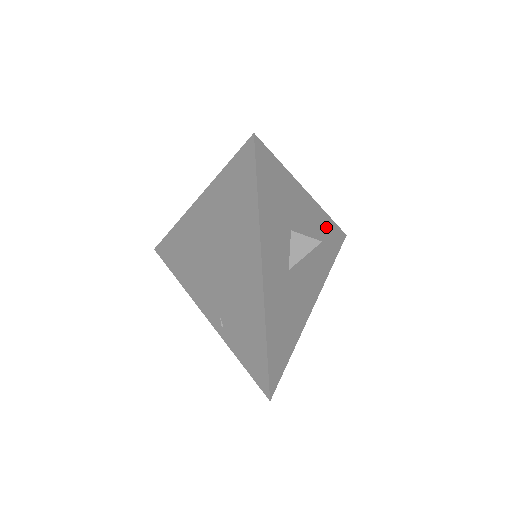
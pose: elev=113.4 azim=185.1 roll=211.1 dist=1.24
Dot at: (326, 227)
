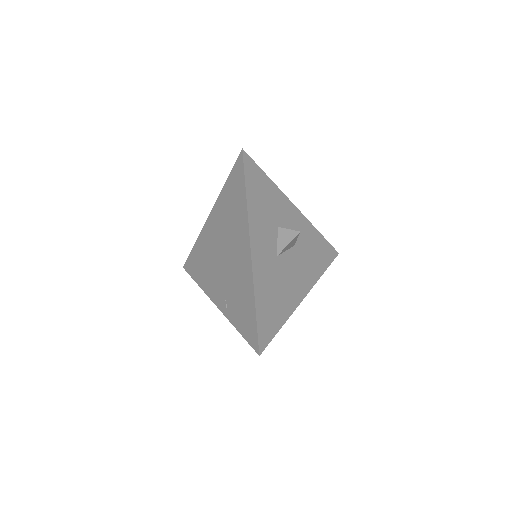
Dot at: (315, 238)
